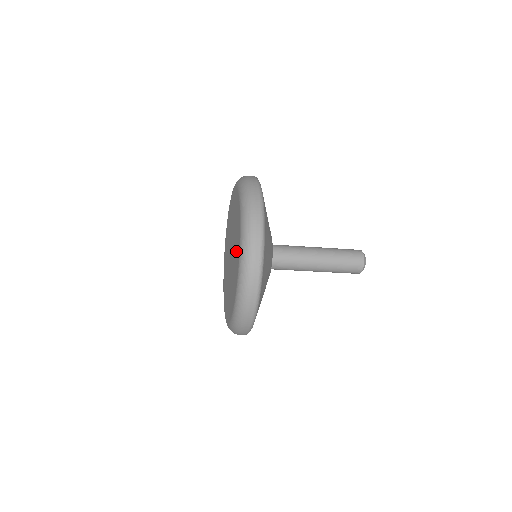
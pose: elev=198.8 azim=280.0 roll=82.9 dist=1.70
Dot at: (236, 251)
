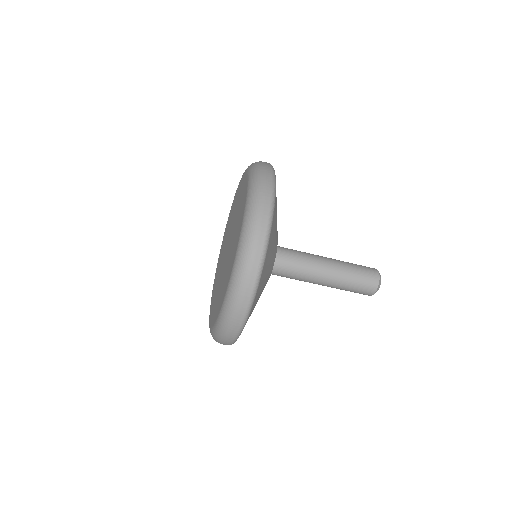
Dot at: (238, 196)
